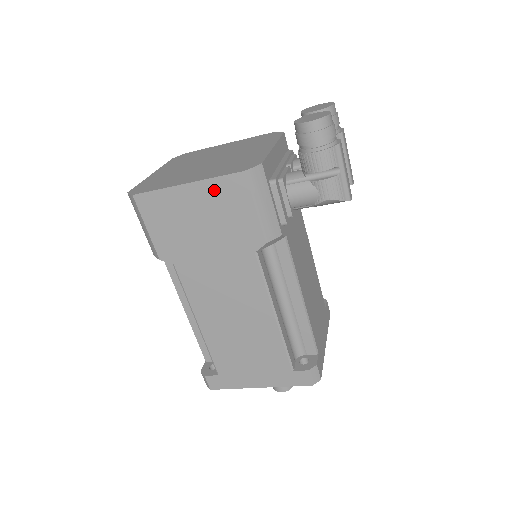
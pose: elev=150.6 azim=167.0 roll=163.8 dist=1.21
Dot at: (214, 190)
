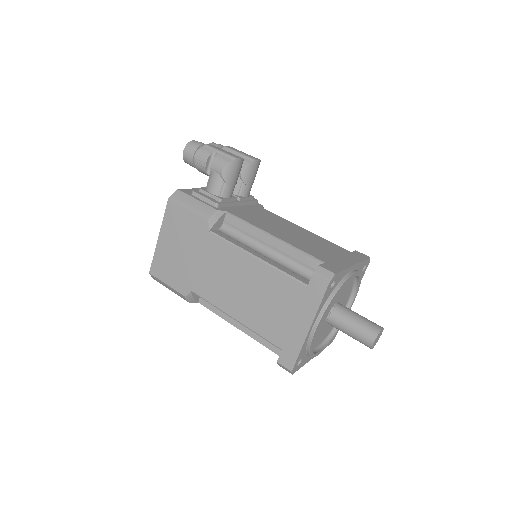
Dot at: (168, 224)
